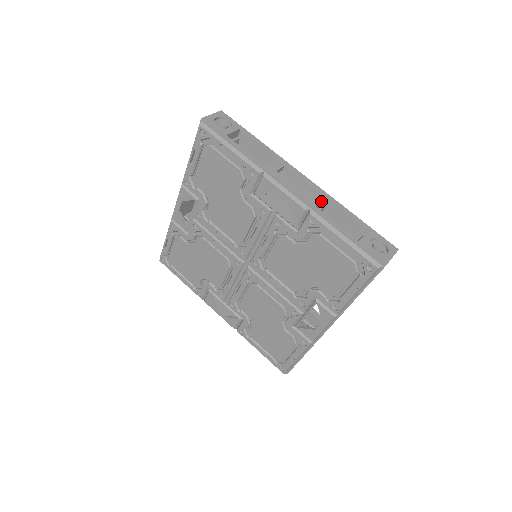
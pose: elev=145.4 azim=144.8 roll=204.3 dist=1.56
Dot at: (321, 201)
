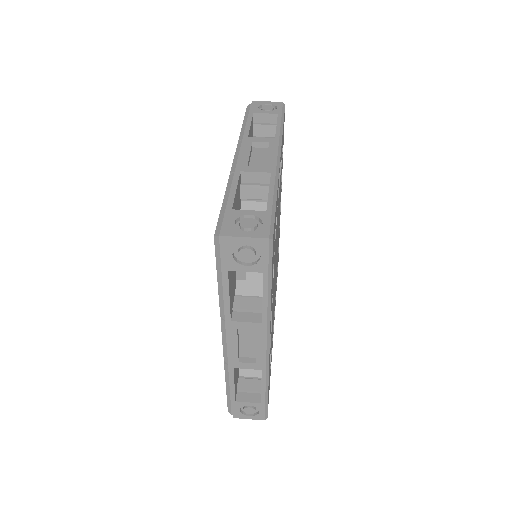
Dot at: (255, 171)
